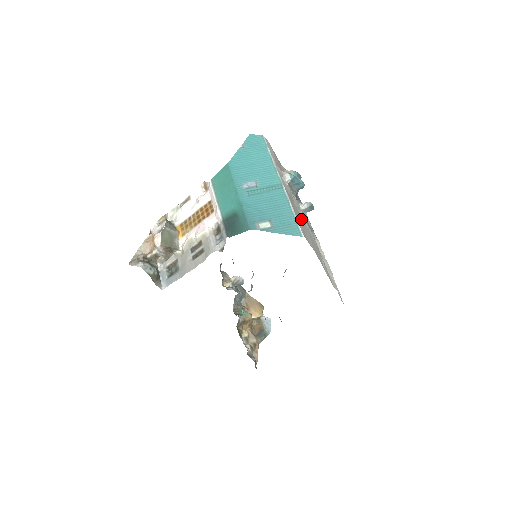
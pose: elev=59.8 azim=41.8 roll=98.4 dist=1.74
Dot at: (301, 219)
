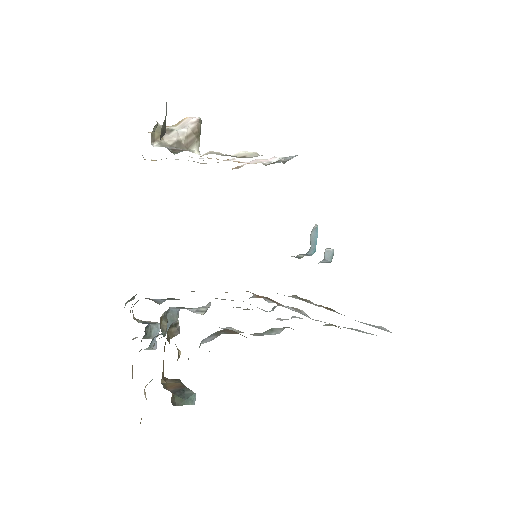
Dot at: occluded
